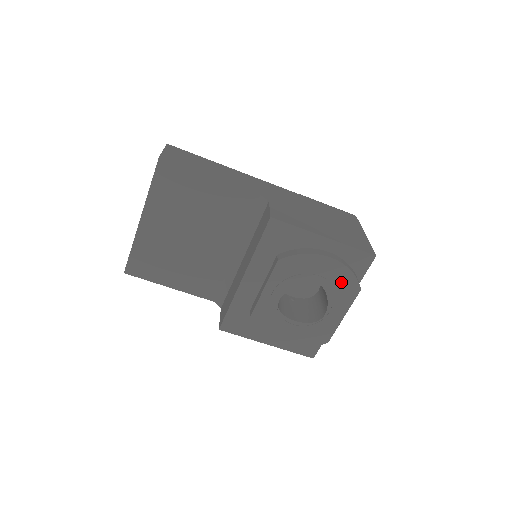
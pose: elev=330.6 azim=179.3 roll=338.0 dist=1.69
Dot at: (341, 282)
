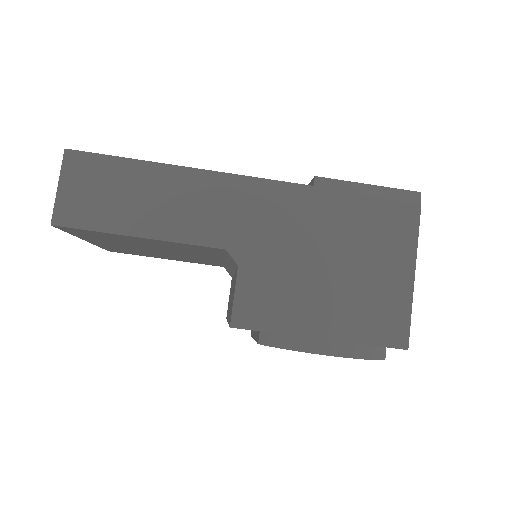
Dot at: occluded
